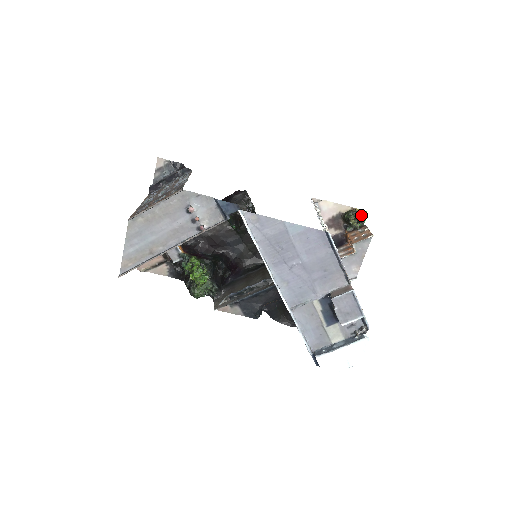
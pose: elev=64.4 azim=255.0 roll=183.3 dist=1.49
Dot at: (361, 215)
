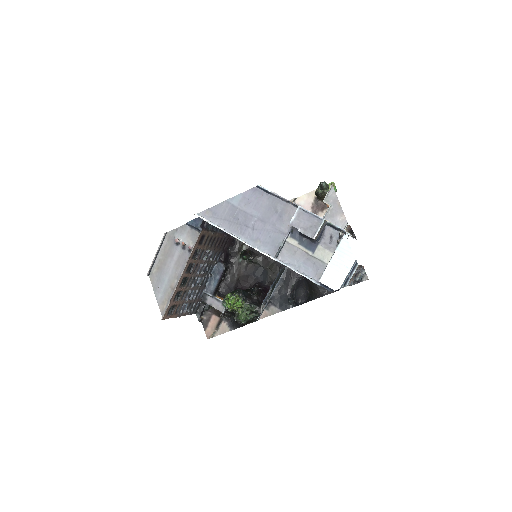
Dot at: (320, 182)
